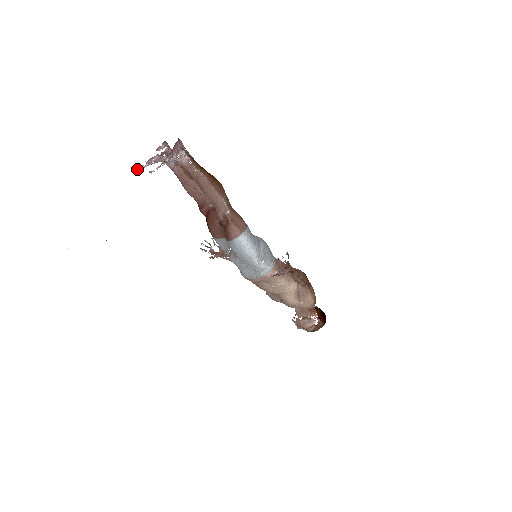
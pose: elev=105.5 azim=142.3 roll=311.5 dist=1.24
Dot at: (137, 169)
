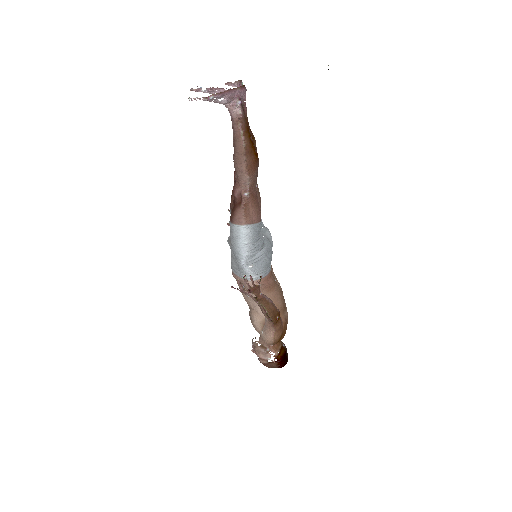
Dot at: occluded
